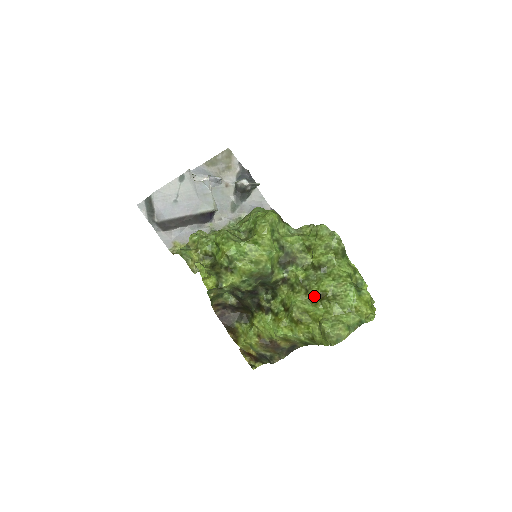
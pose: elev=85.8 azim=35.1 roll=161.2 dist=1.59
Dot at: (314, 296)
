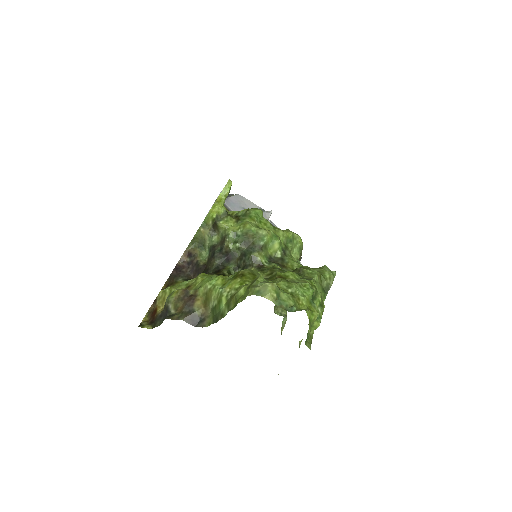
Dot at: (273, 277)
